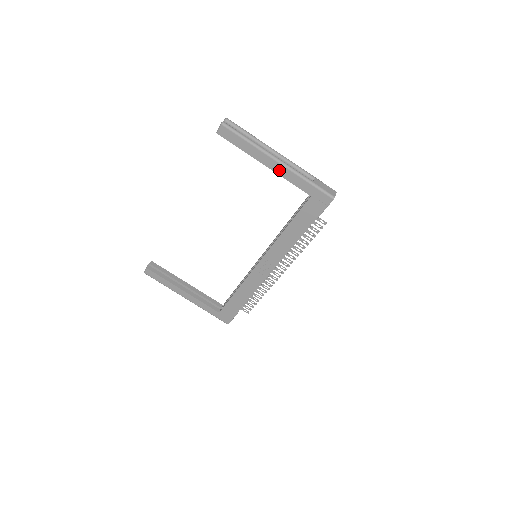
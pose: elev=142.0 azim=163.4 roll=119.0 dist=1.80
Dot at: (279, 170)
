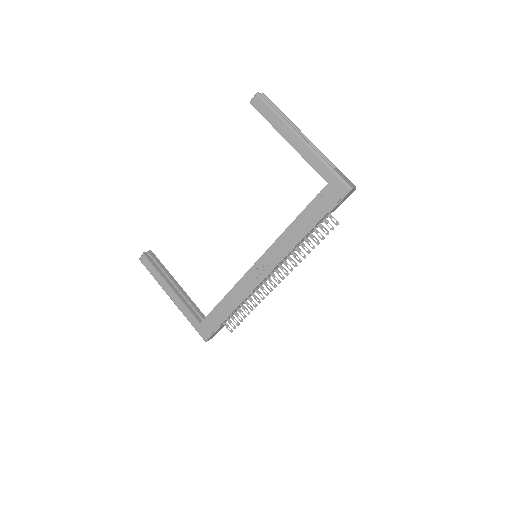
Dot at: (301, 149)
